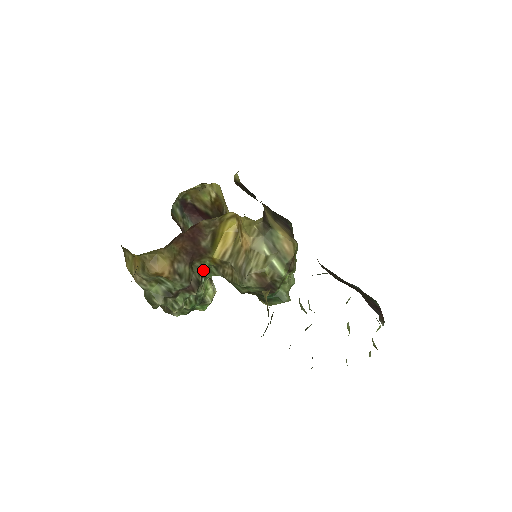
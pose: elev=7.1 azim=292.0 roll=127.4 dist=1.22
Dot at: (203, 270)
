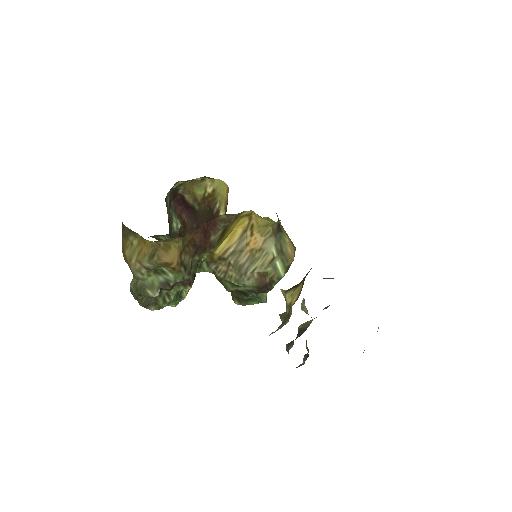
Dot at: (197, 264)
